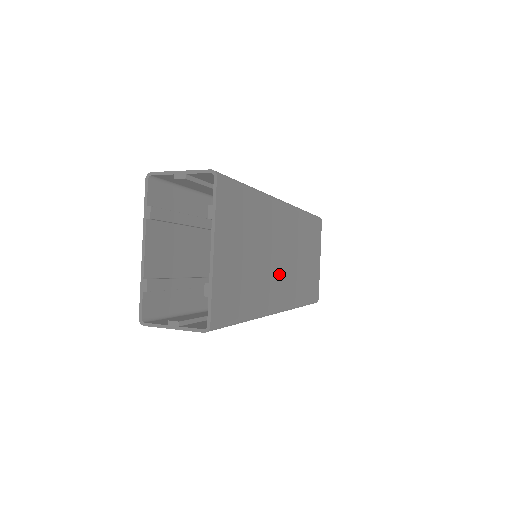
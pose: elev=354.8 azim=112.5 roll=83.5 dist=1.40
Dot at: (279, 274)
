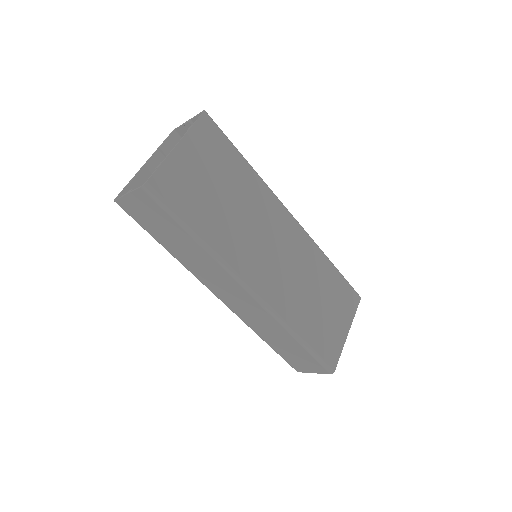
Dot at: (262, 258)
